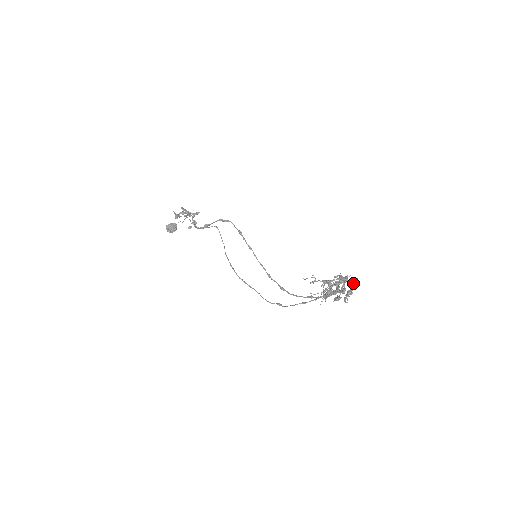
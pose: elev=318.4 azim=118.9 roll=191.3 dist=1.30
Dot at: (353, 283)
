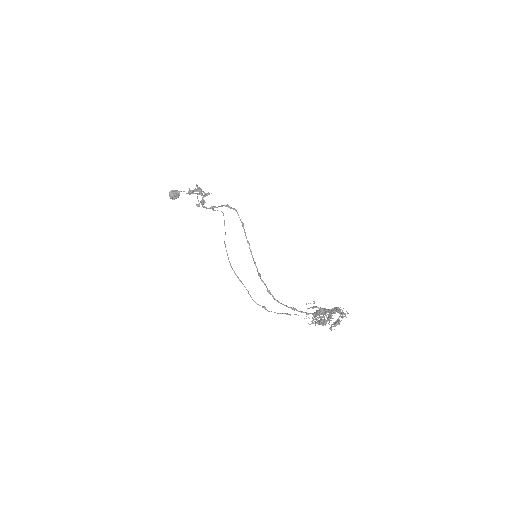
Dot at: (344, 316)
